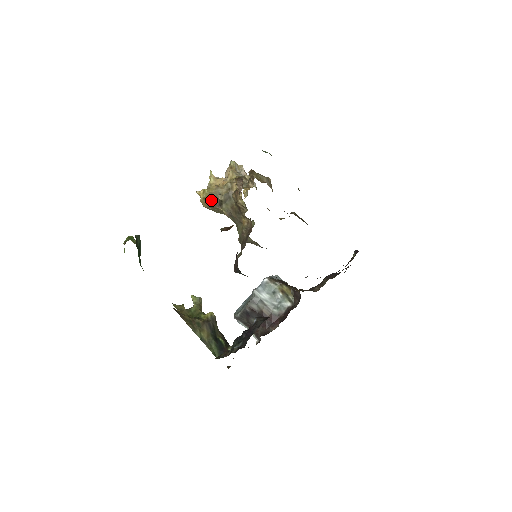
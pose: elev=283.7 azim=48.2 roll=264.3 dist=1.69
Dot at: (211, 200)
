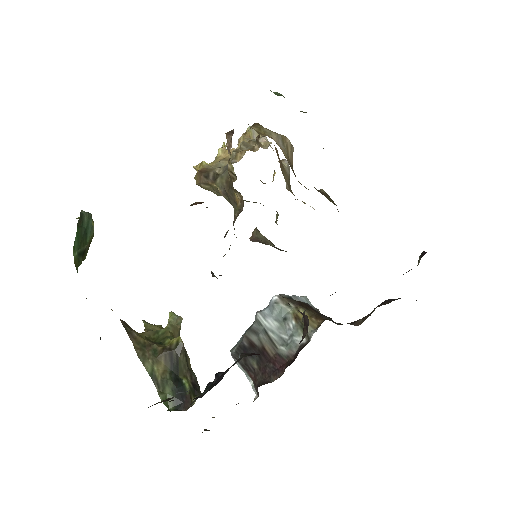
Dot at: (202, 172)
